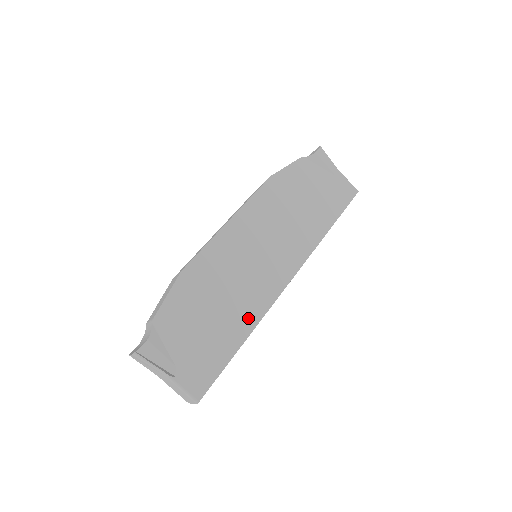
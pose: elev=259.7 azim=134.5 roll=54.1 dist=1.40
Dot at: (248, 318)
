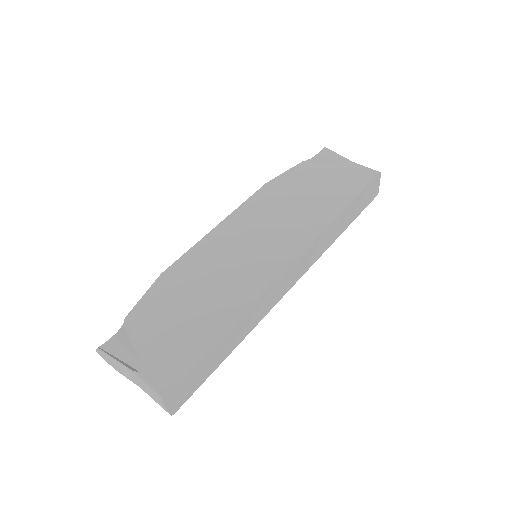
Dot at: (233, 307)
